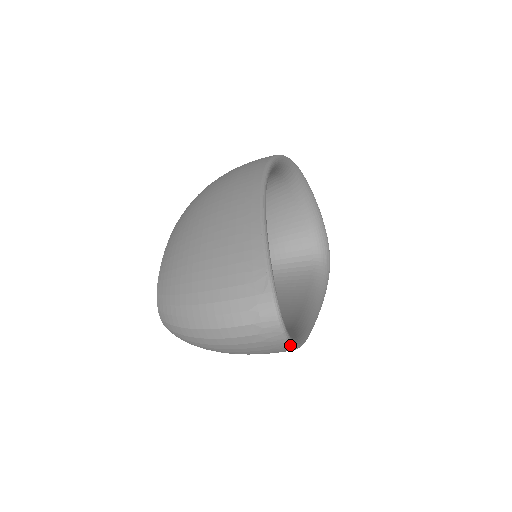
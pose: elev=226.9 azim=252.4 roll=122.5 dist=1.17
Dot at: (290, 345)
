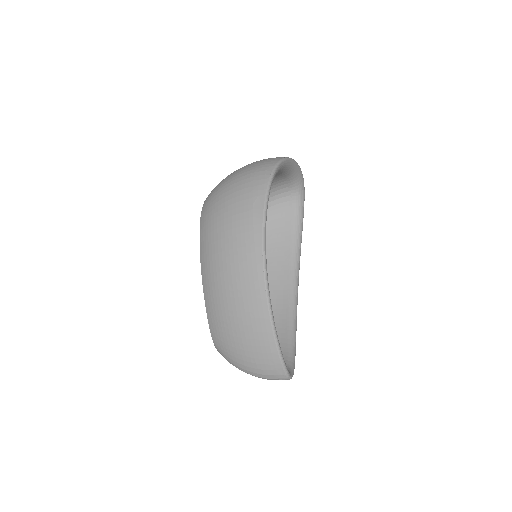
Dot at: (294, 364)
